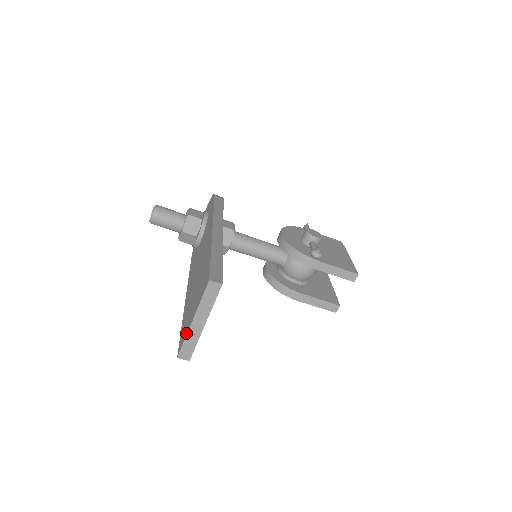
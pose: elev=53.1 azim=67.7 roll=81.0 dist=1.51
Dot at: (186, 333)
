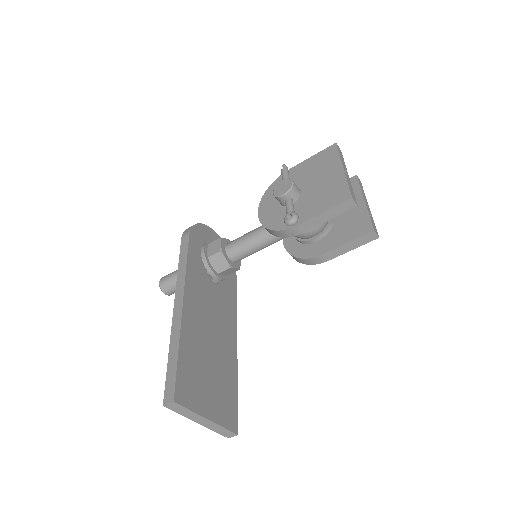
Dot at: (210, 426)
